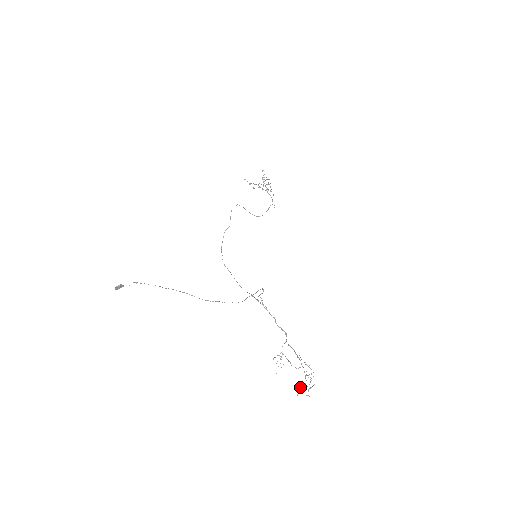
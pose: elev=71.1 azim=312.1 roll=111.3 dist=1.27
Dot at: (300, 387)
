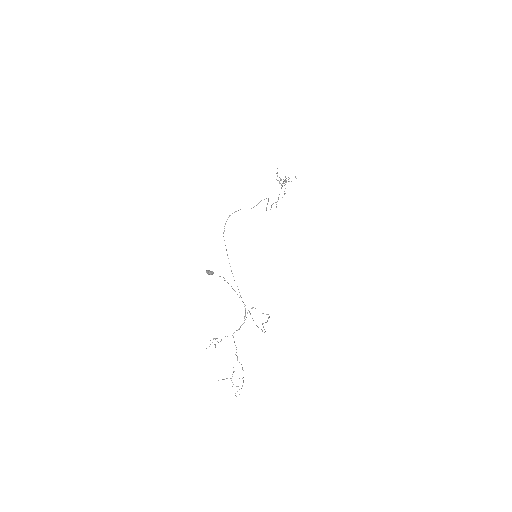
Dot at: (226, 378)
